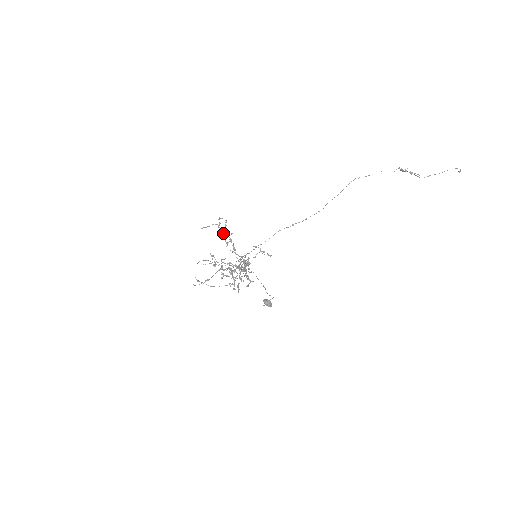
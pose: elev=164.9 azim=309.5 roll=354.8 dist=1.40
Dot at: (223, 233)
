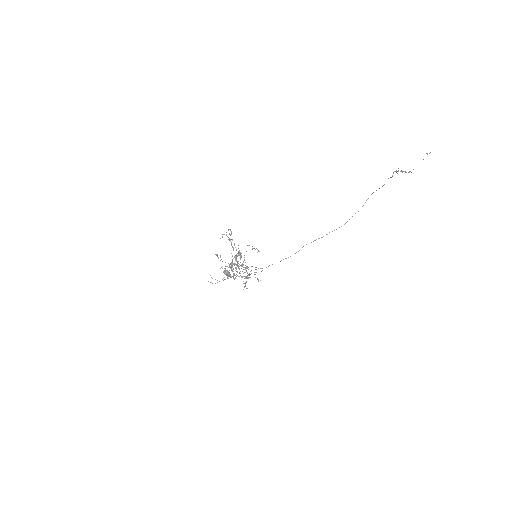
Dot at: (230, 240)
